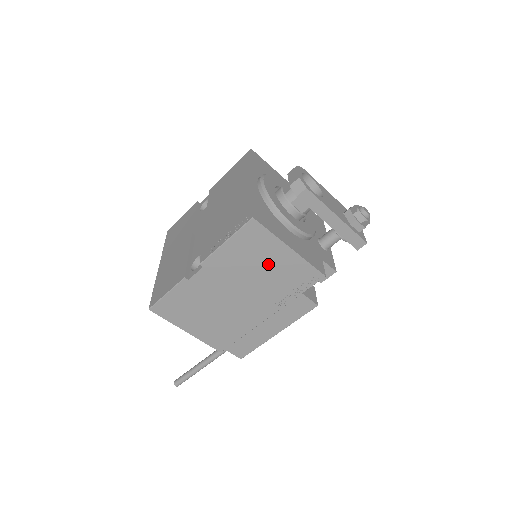
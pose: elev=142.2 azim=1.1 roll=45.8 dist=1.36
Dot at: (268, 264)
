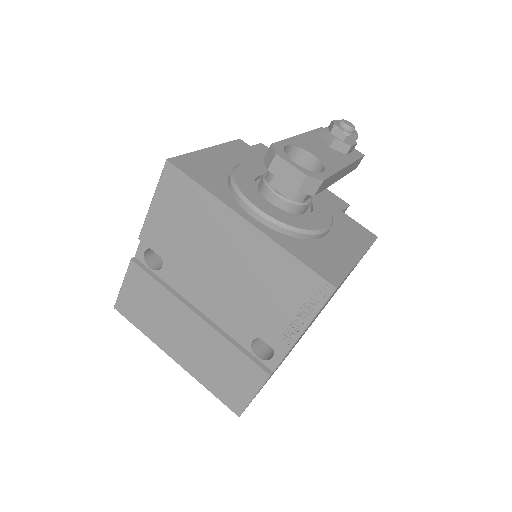
Dot at: occluded
